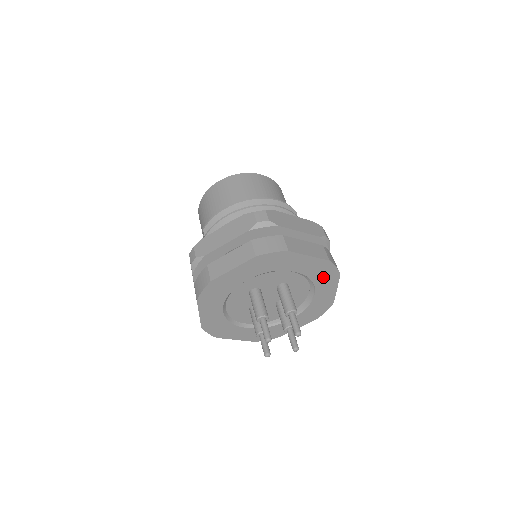
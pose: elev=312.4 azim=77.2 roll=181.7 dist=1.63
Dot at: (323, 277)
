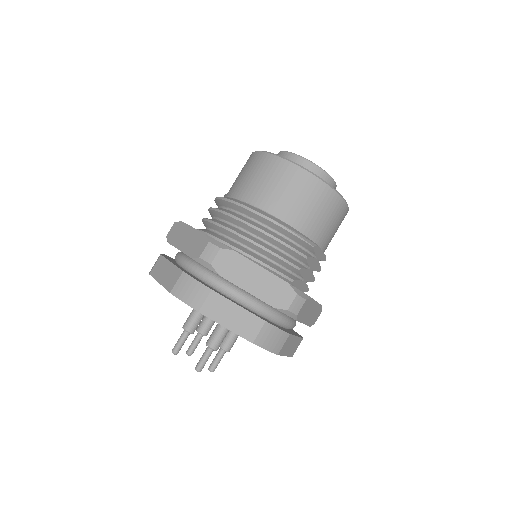
Dot at: occluded
